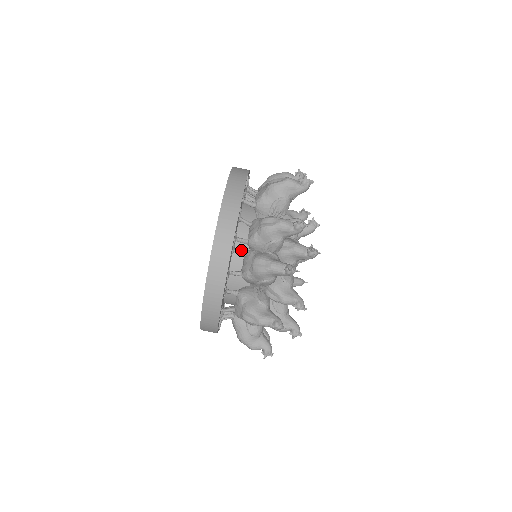
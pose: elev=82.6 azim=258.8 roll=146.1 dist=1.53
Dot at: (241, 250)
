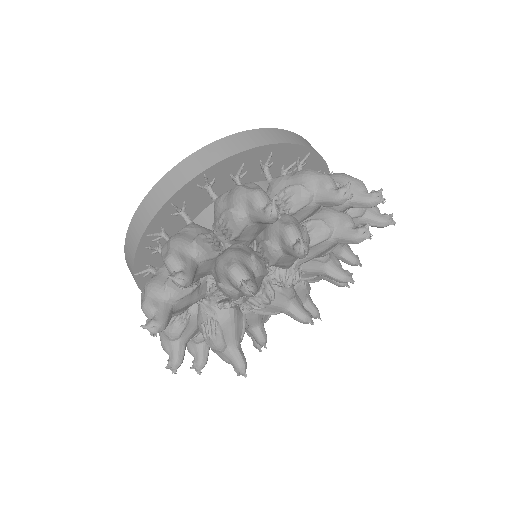
Dot at: occluded
